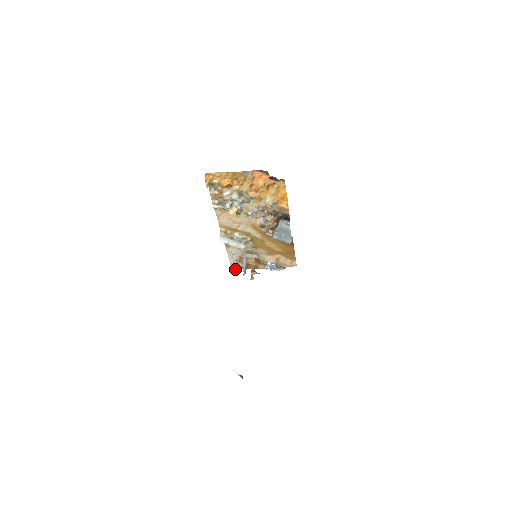
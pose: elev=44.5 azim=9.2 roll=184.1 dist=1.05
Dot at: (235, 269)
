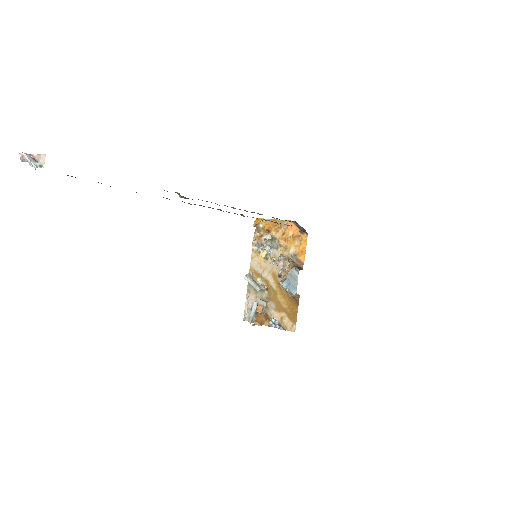
Dot at: occluded
